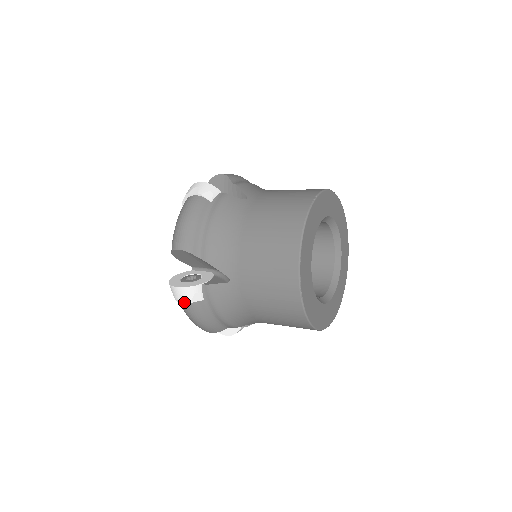
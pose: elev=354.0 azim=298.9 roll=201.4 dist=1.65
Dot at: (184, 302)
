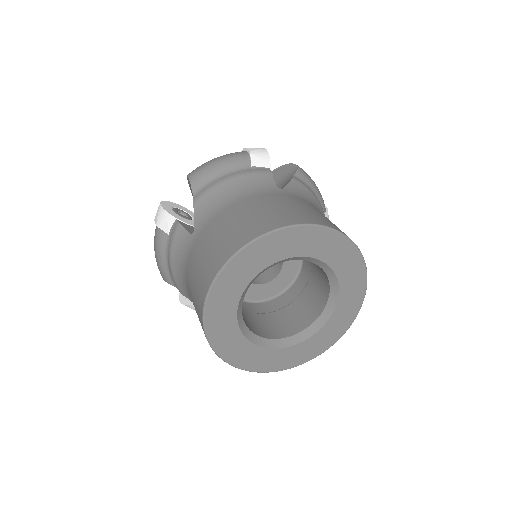
Dot at: occluded
